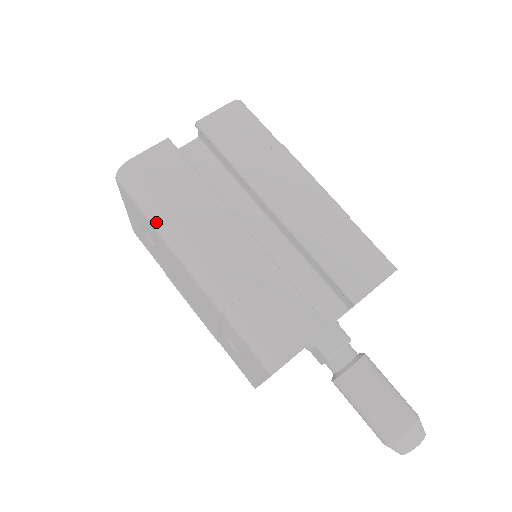
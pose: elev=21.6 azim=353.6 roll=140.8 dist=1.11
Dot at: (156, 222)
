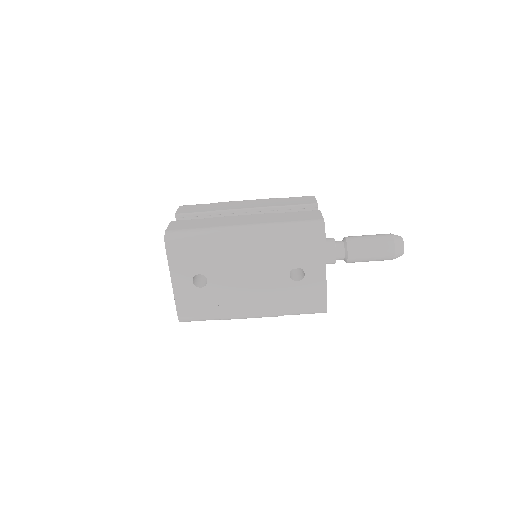
Dot at: (208, 236)
